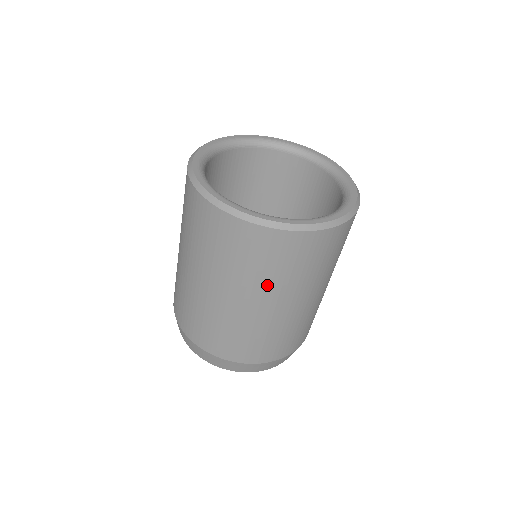
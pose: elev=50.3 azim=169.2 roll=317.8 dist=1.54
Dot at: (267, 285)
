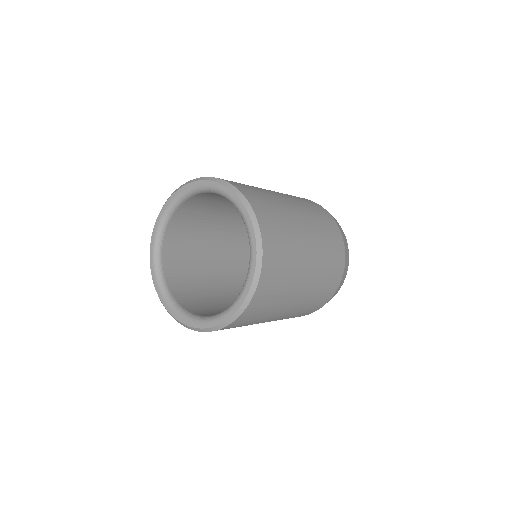
Dot at: (271, 315)
